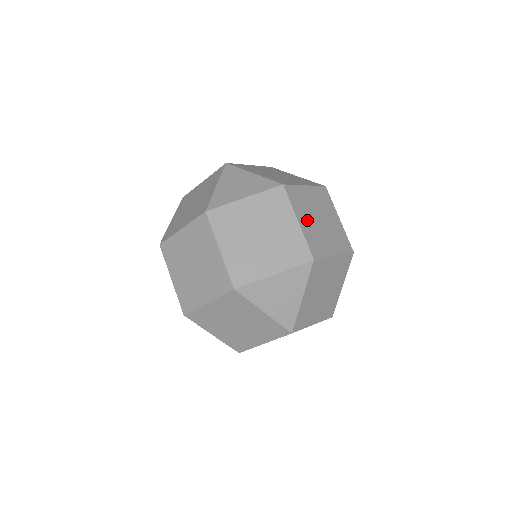
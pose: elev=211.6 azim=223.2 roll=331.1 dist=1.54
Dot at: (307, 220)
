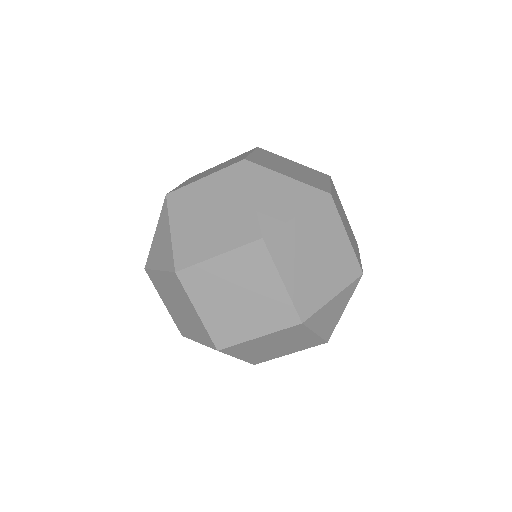
Dot at: occluded
